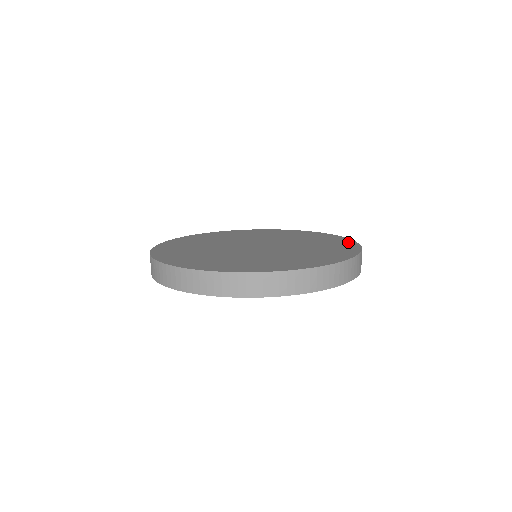
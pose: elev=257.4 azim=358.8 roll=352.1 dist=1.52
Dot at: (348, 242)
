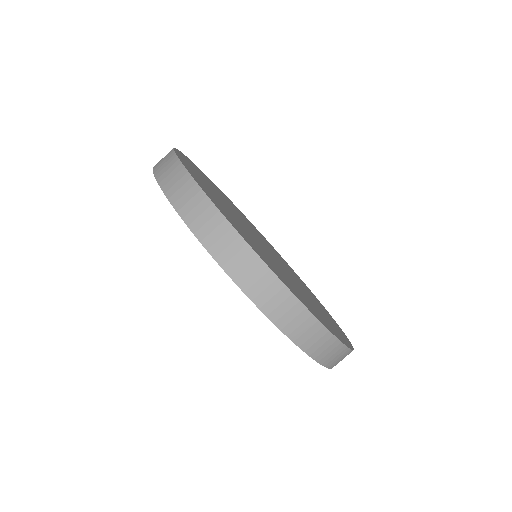
Dot at: (346, 339)
